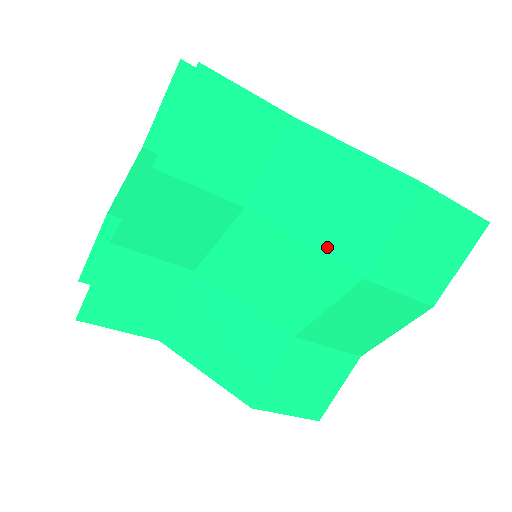
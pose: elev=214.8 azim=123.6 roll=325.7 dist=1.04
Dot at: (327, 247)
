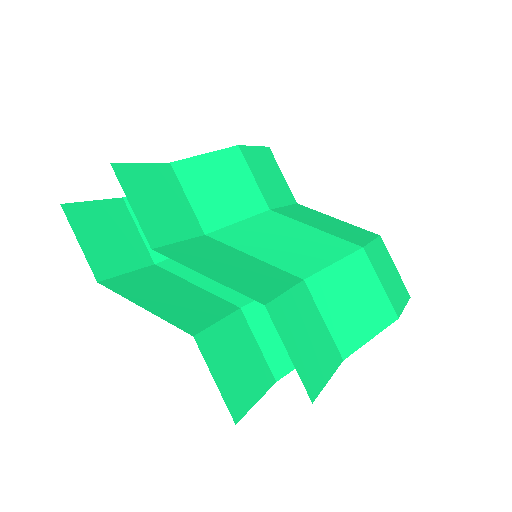
Dot at: (333, 233)
